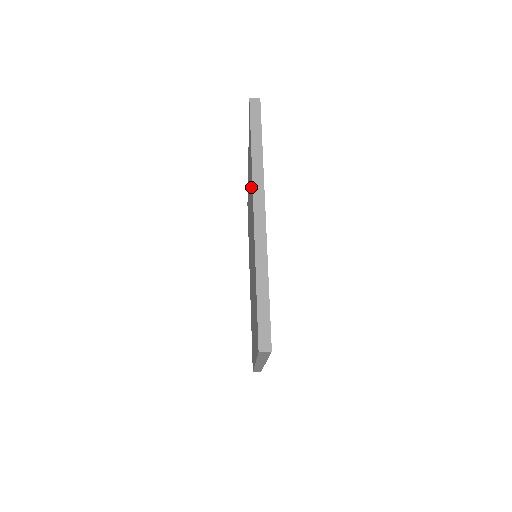
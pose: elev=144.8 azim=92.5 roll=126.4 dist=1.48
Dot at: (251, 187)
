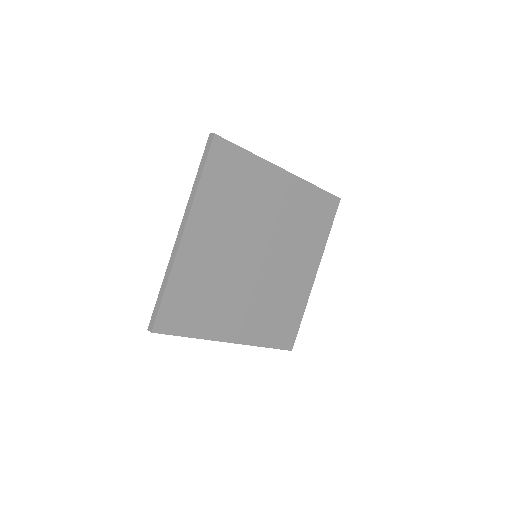
Dot at: occluded
